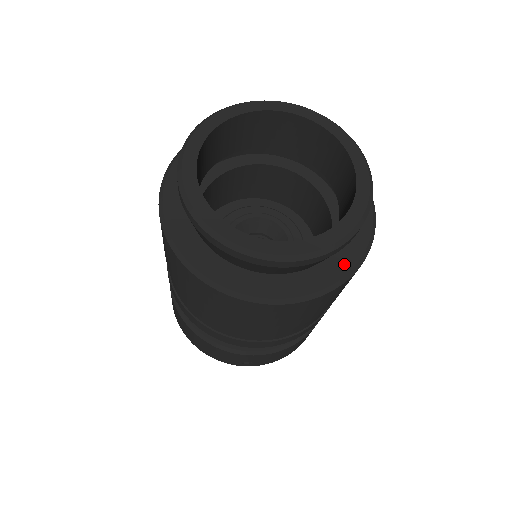
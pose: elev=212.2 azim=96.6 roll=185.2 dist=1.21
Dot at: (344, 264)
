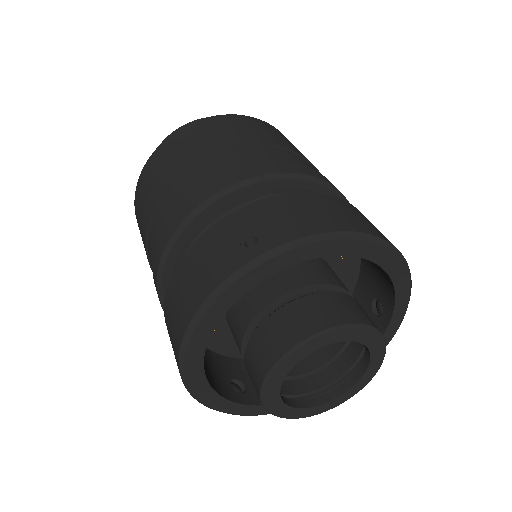
Dot at: occluded
